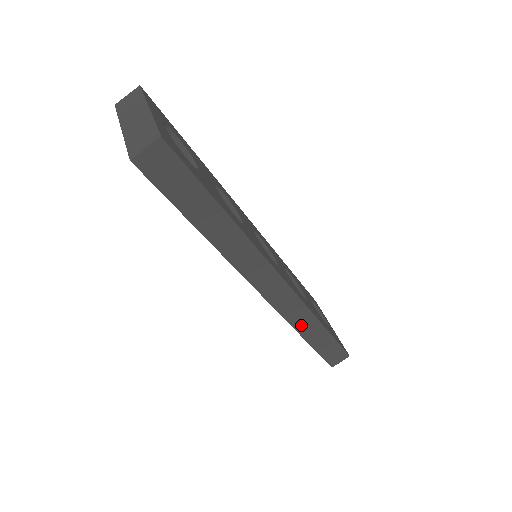
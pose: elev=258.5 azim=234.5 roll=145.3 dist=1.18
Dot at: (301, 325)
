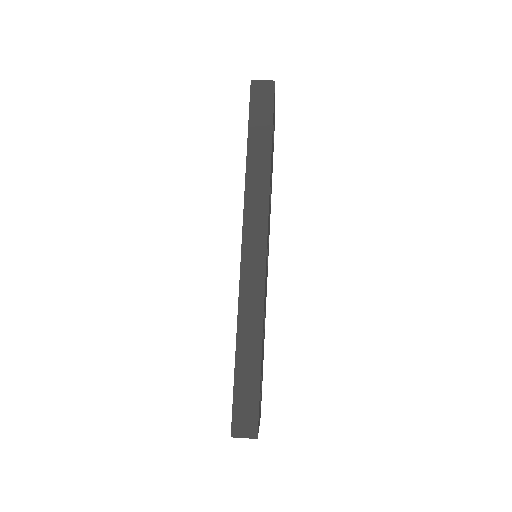
Dot at: (245, 323)
